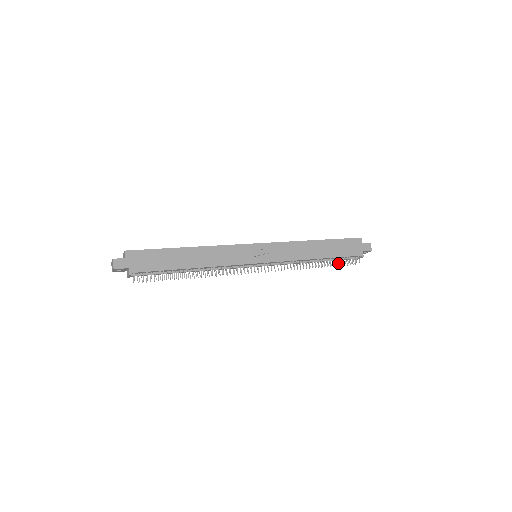
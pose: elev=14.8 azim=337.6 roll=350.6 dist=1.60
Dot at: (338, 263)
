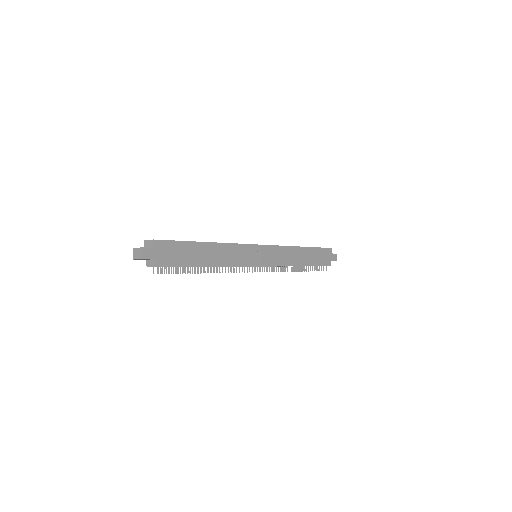
Dot at: occluded
